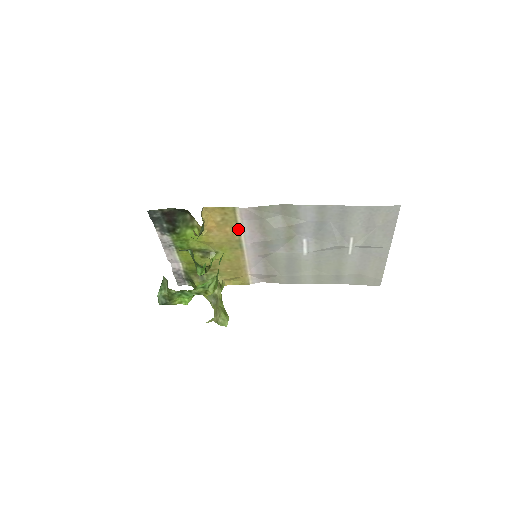
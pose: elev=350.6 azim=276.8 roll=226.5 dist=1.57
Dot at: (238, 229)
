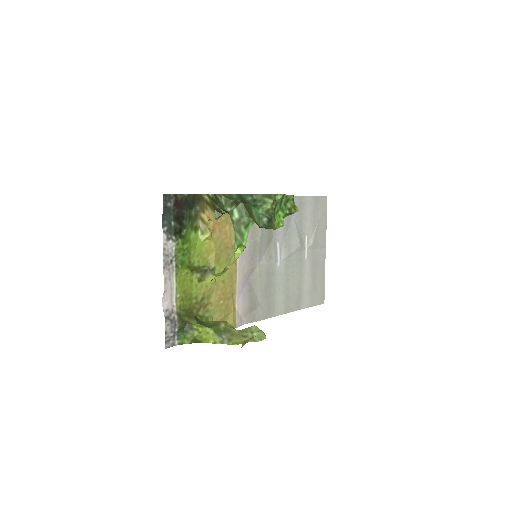
Dot at: occluded
